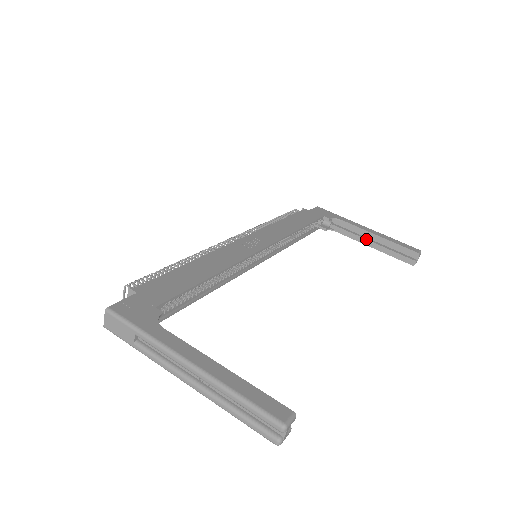
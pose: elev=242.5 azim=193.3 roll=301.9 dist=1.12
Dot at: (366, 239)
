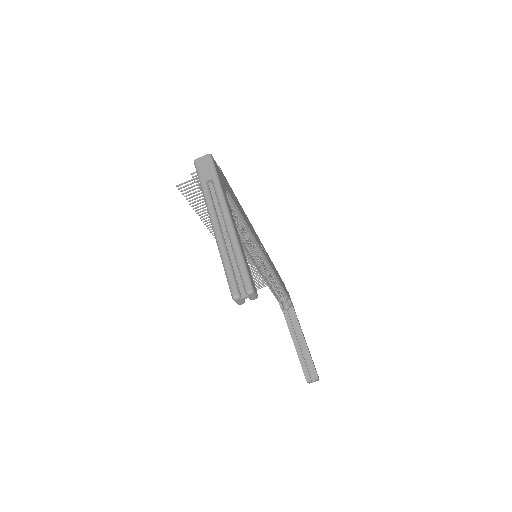
Dot at: (297, 338)
